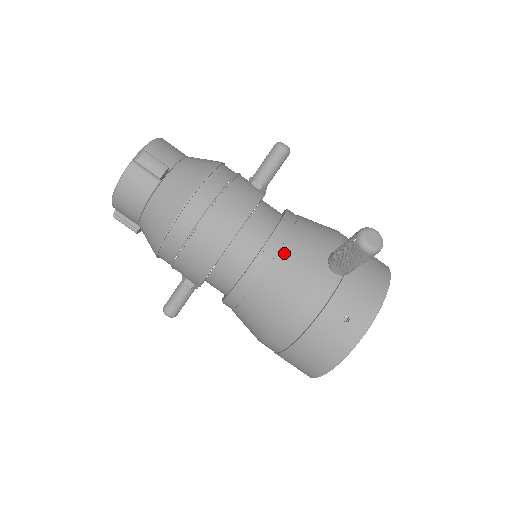
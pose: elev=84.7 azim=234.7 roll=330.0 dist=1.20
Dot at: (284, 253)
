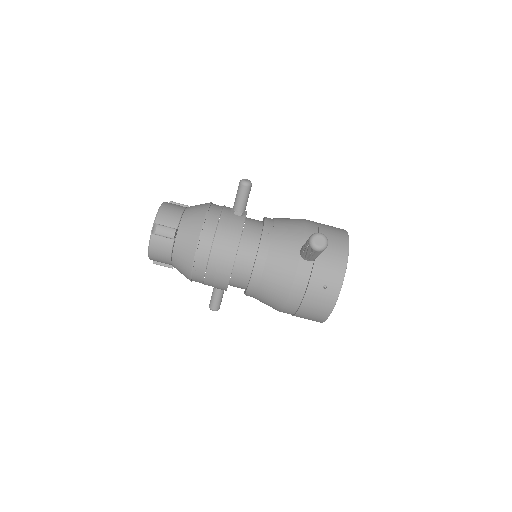
Dot at: (271, 258)
